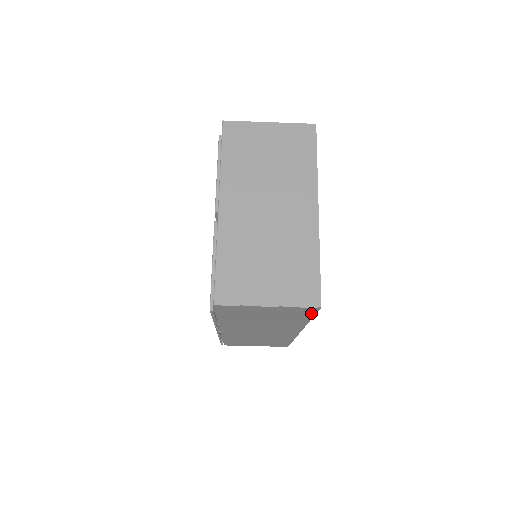
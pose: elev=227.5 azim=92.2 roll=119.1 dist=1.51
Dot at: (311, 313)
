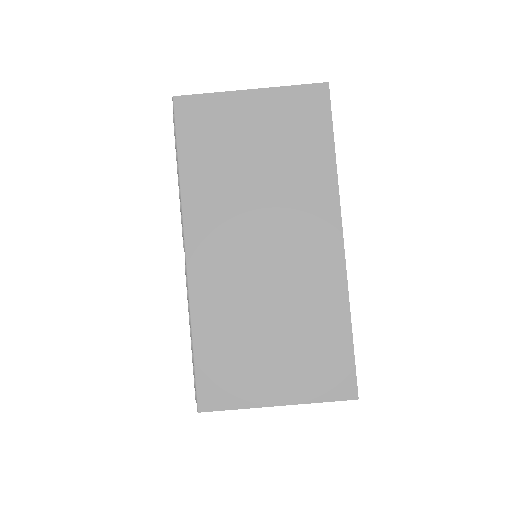
Dot at: occluded
